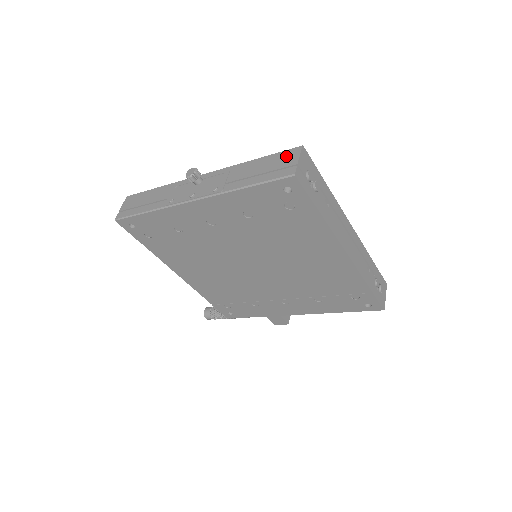
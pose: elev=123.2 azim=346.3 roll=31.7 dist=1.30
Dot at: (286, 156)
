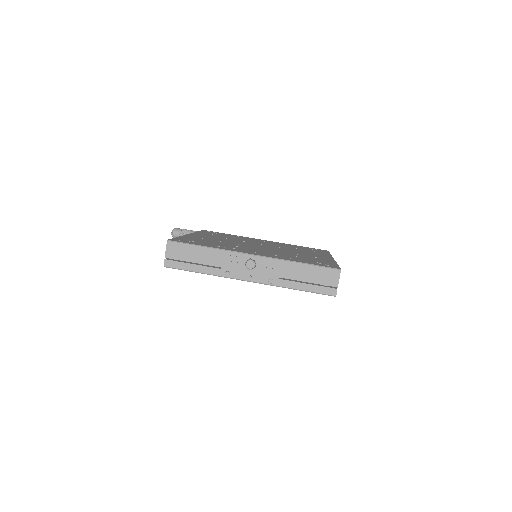
Dot at: (329, 275)
